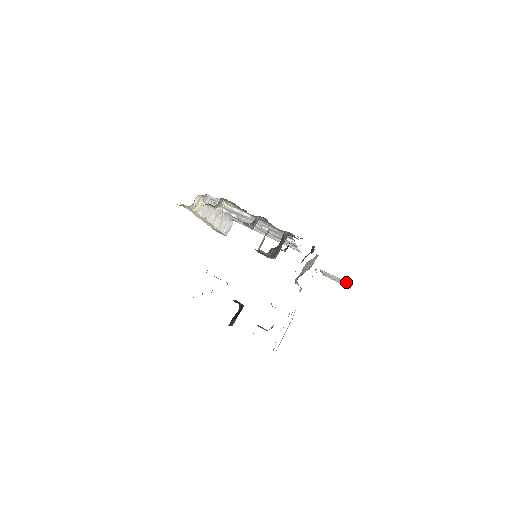
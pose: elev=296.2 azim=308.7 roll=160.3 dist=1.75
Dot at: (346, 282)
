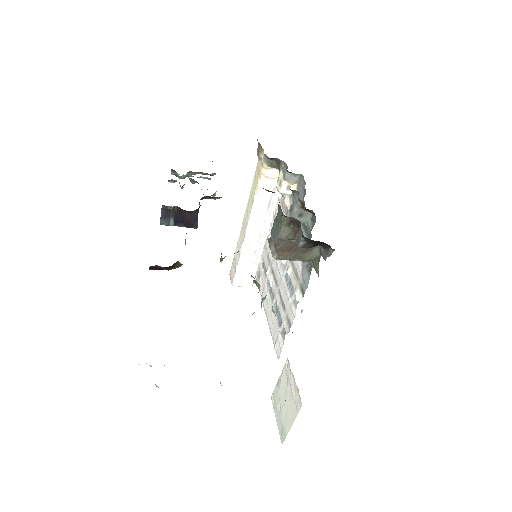
Dot at: (297, 403)
